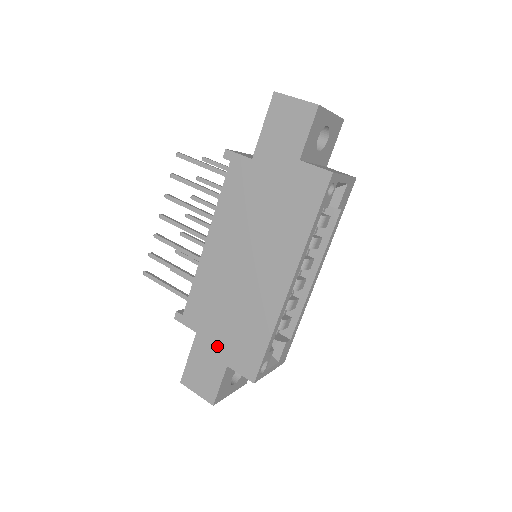
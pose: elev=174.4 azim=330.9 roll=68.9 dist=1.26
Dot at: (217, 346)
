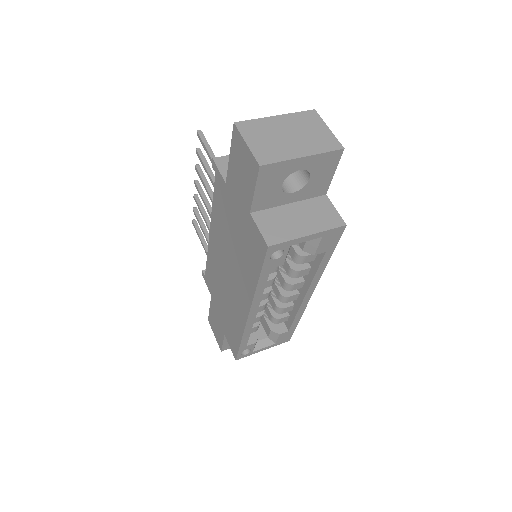
Dot at: (220, 316)
